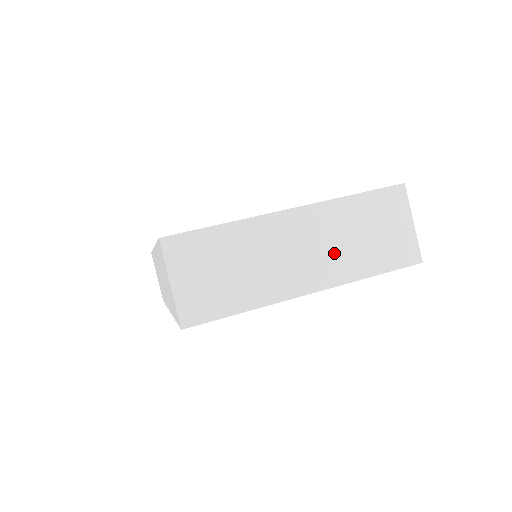
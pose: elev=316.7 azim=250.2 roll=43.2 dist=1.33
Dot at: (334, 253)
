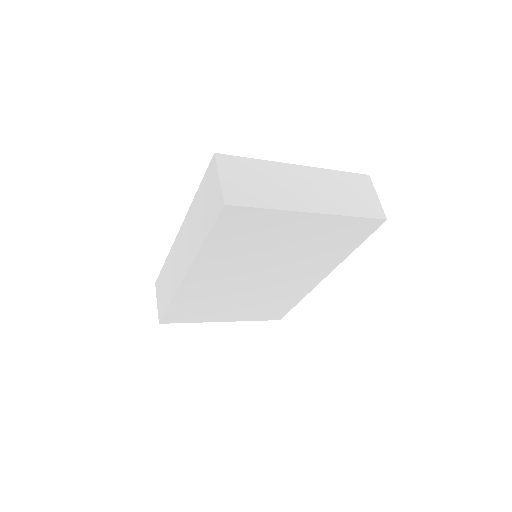
Dot at: (327, 196)
